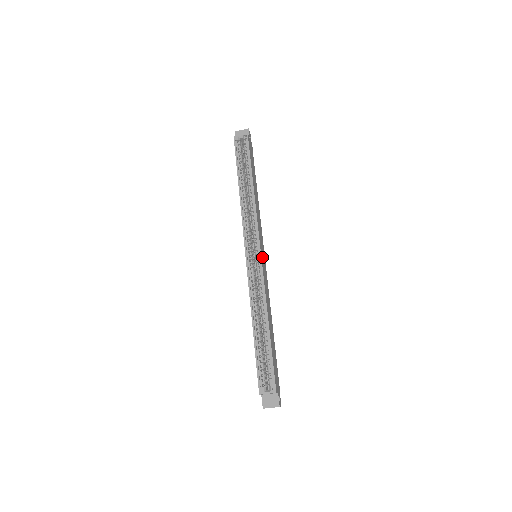
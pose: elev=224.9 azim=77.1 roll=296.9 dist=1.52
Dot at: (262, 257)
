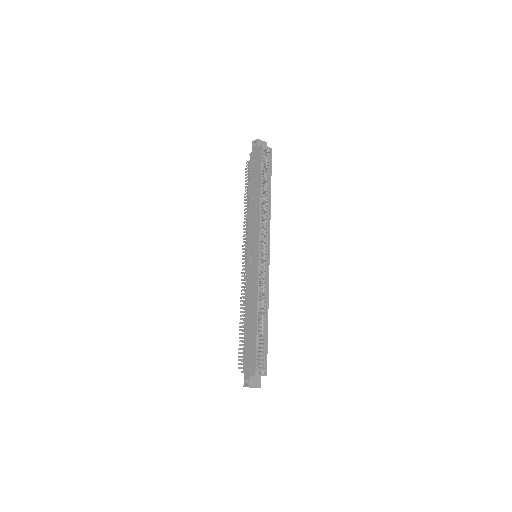
Dot at: (266, 260)
